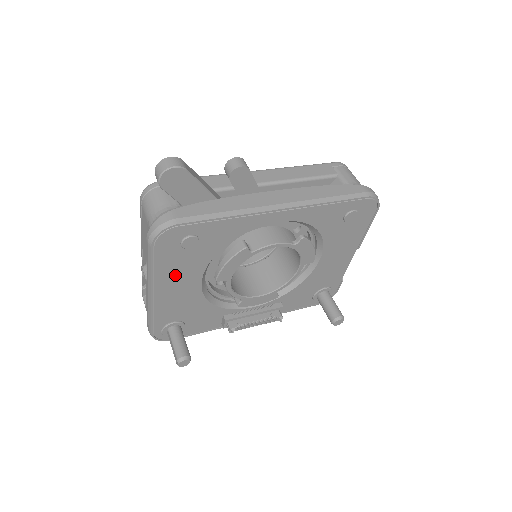
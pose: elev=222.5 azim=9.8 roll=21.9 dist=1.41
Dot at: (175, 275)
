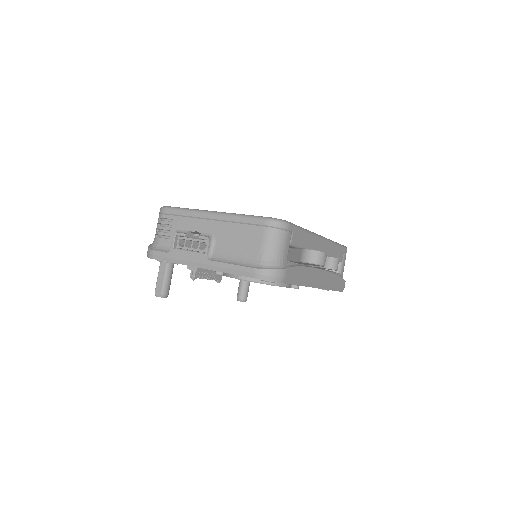
Dot at: occluded
